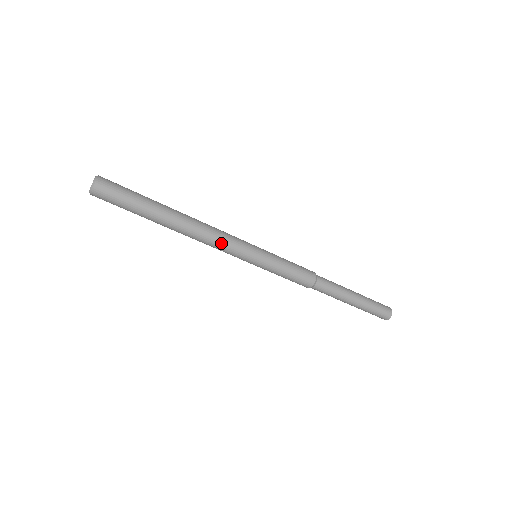
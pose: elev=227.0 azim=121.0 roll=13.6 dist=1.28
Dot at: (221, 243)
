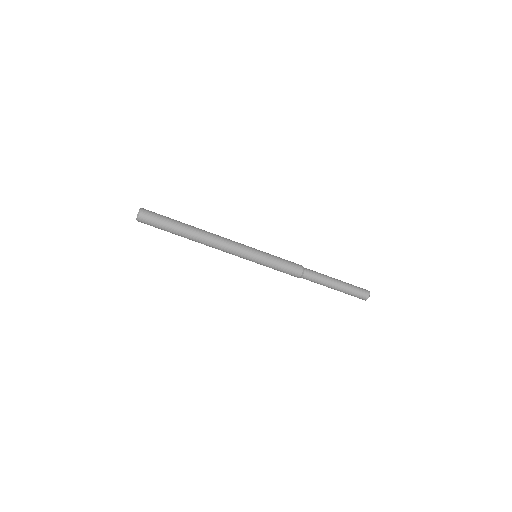
Dot at: (227, 252)
